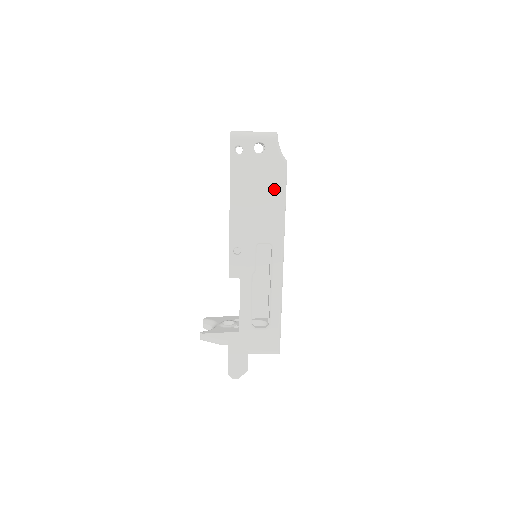
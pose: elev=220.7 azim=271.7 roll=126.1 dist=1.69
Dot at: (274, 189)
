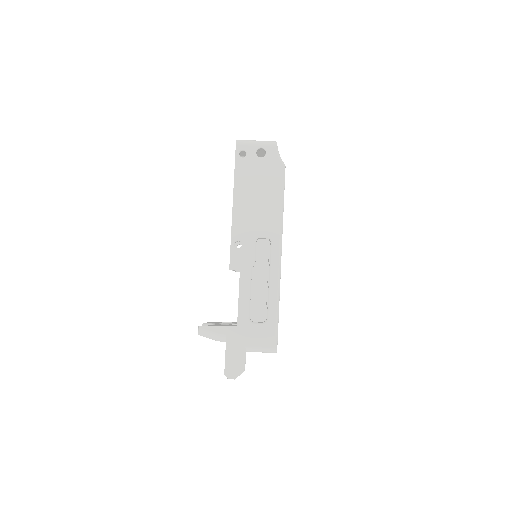
Dot at: (273, 188)
